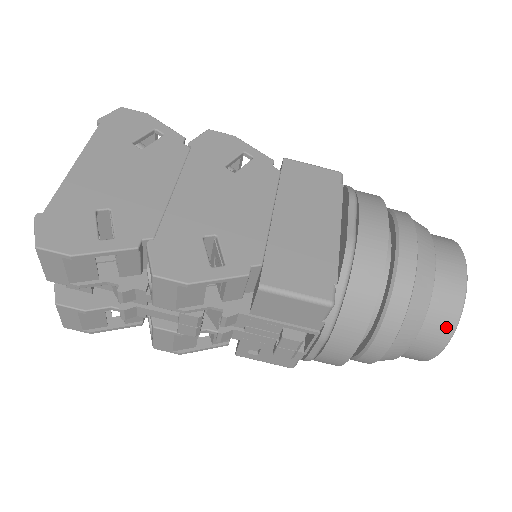
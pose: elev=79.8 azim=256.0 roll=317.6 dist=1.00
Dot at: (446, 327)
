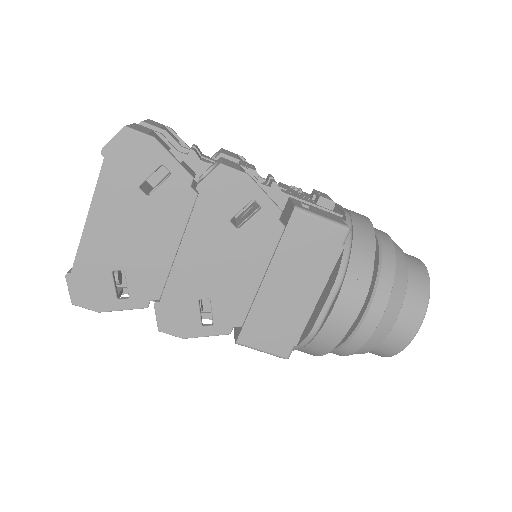
Dot at: (379, 355)
